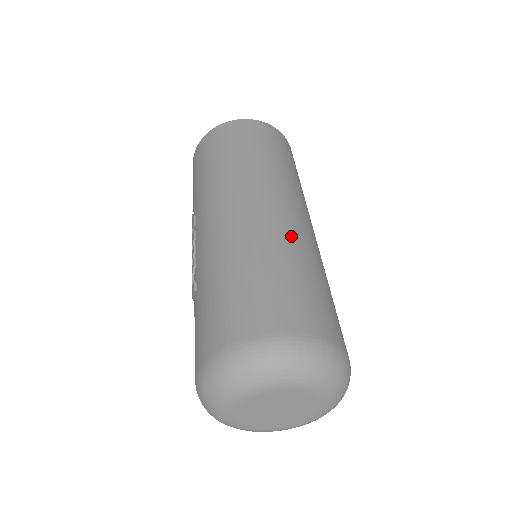
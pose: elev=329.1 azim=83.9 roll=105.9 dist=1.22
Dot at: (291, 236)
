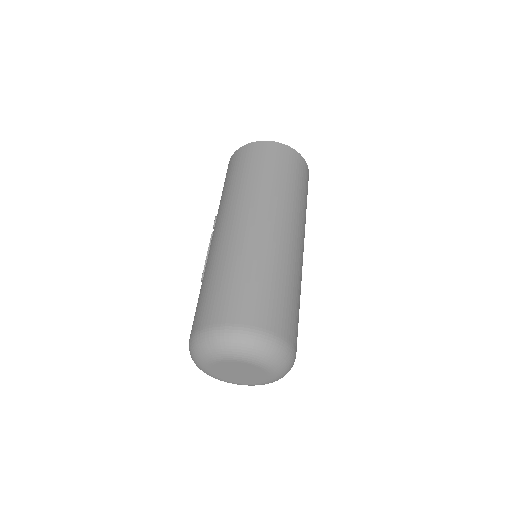
Dot at: (273, 251)
